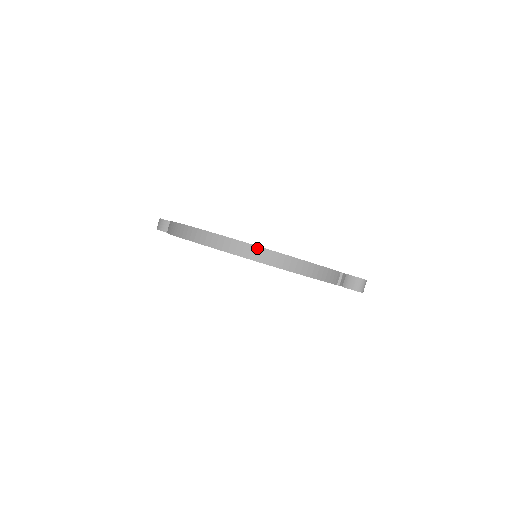
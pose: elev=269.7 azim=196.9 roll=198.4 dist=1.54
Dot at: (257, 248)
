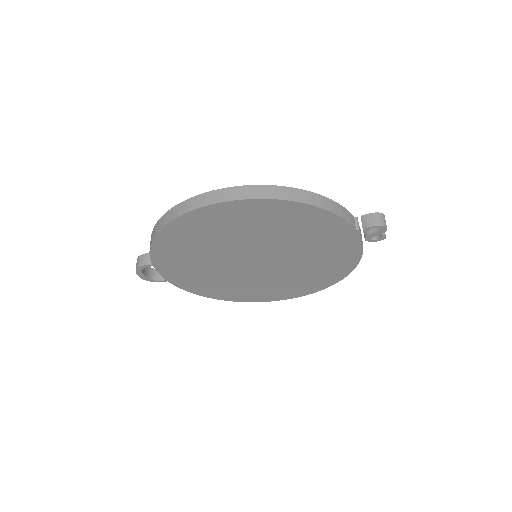
Dot at: (258, 187)
